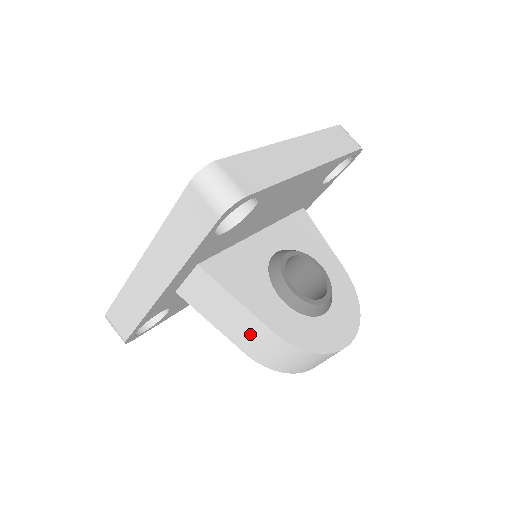
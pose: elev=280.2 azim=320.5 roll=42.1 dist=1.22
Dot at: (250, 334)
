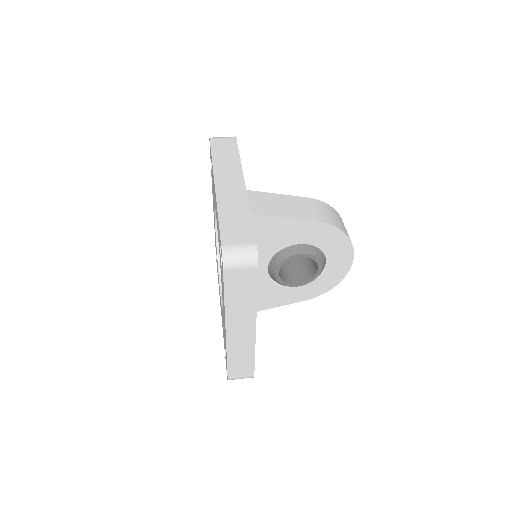
Dot at: (304, 207)
